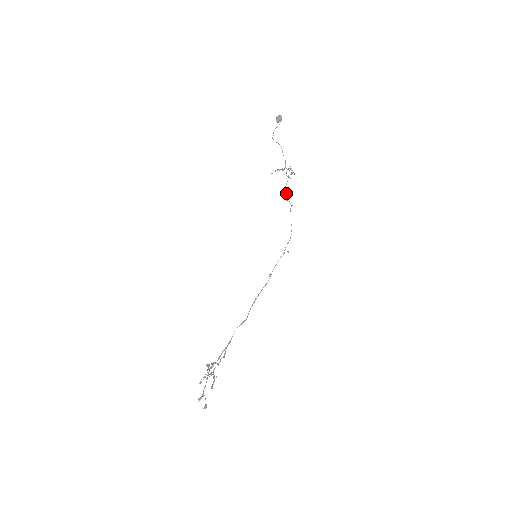
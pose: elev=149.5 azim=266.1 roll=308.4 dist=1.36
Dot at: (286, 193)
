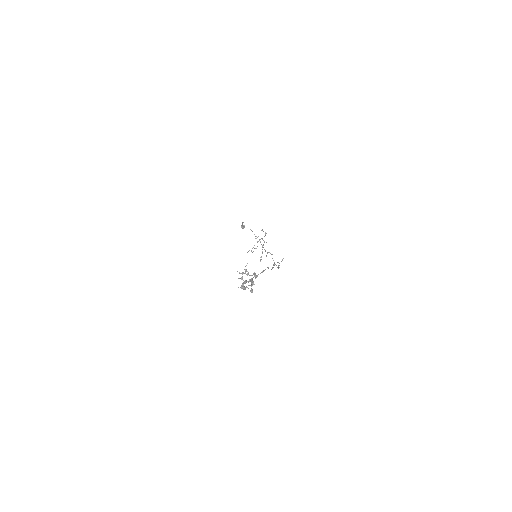
Dot at: (264, 249)
